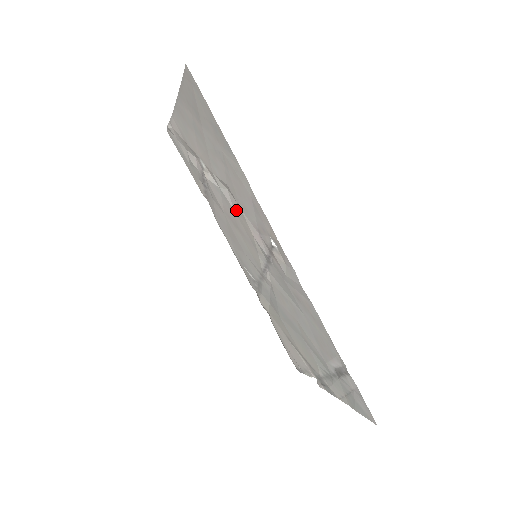
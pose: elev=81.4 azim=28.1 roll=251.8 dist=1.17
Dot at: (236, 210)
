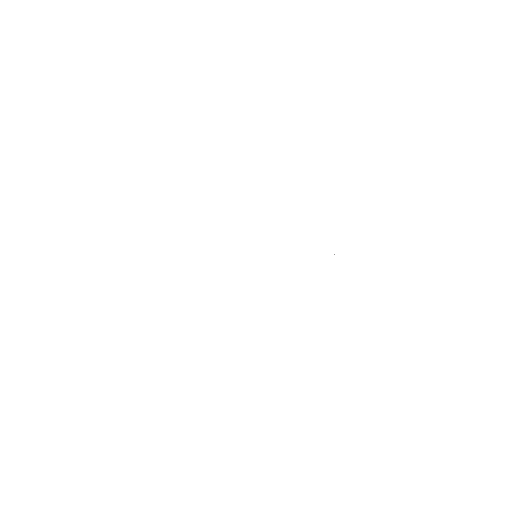
Dot at: occluded
